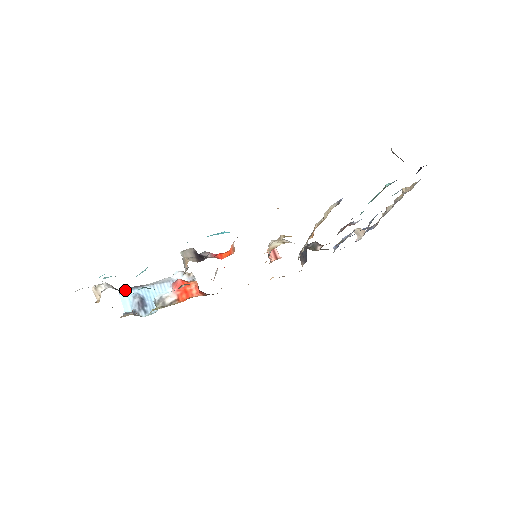
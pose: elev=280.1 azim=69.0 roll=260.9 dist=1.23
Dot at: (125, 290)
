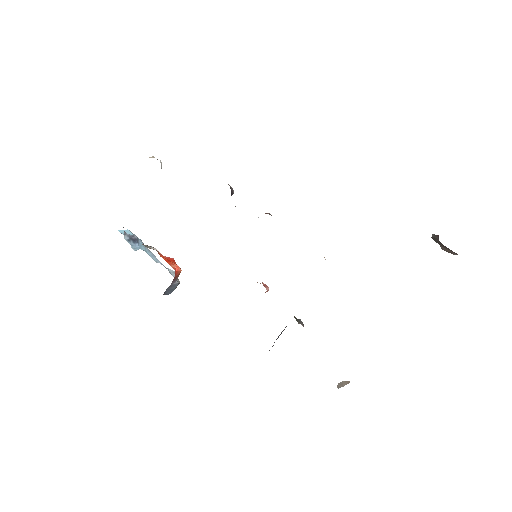
Dot at: occluded
